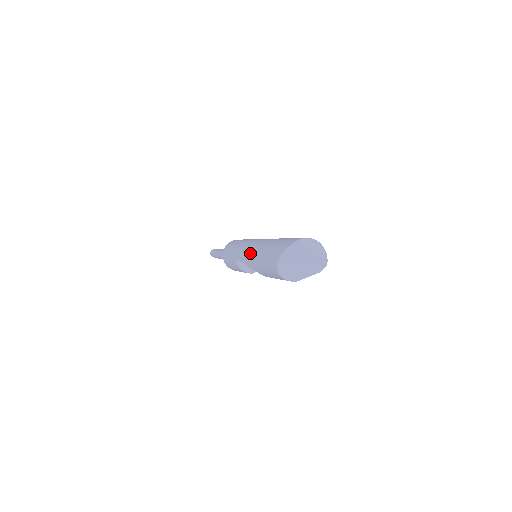
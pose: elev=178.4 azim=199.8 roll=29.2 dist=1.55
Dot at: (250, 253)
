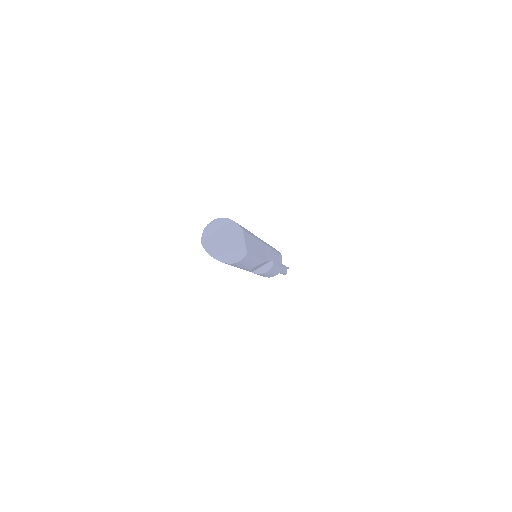
Dot at: occluded
